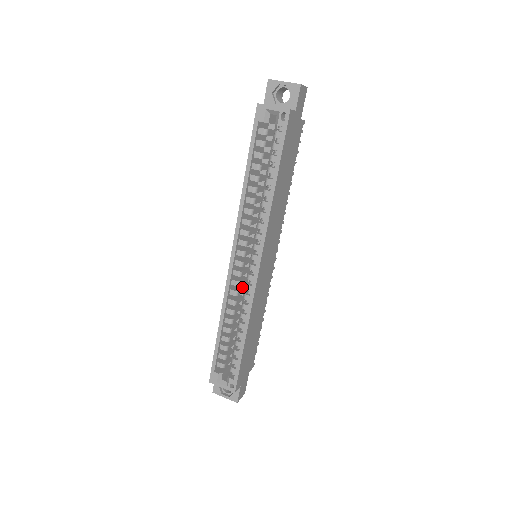
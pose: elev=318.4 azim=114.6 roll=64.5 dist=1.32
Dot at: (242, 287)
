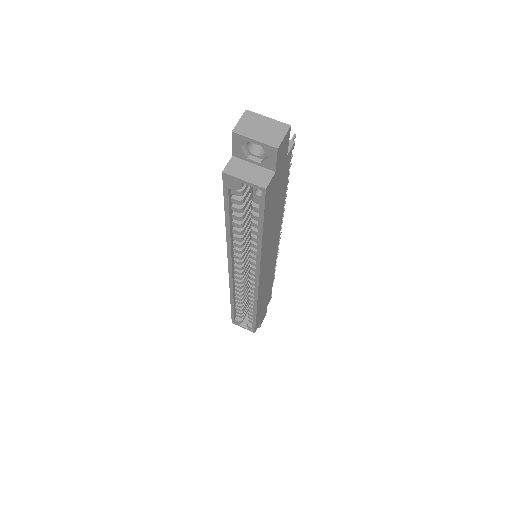
Dot at: (247, 276)
